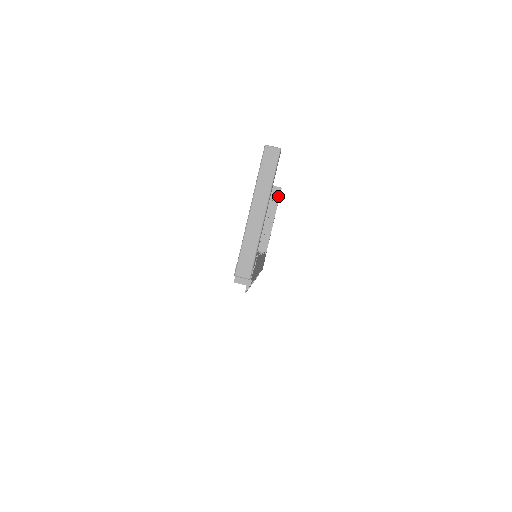
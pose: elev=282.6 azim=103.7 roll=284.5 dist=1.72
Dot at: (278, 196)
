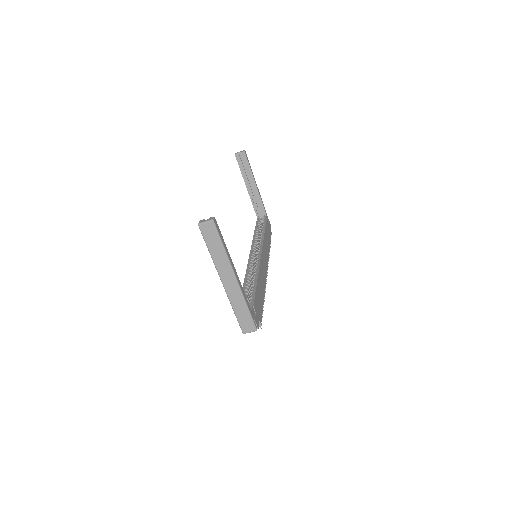
Dot at: (246, 161)
